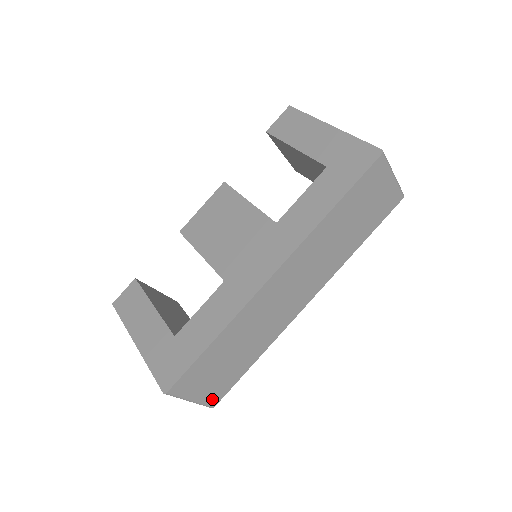
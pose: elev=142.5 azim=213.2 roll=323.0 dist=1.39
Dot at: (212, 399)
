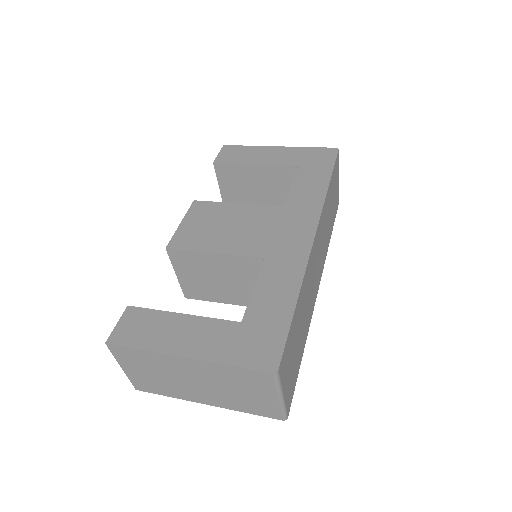
Dot at: (288, 401)
